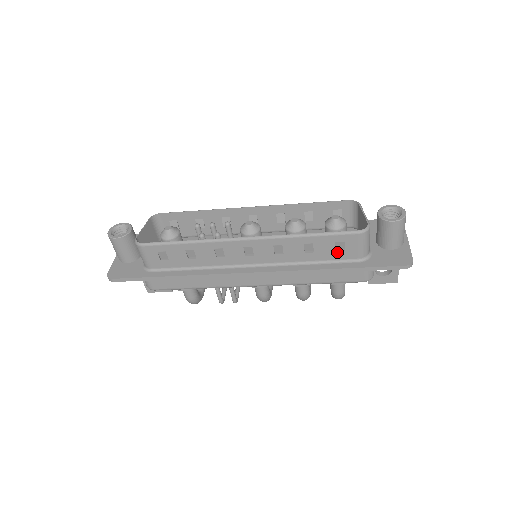
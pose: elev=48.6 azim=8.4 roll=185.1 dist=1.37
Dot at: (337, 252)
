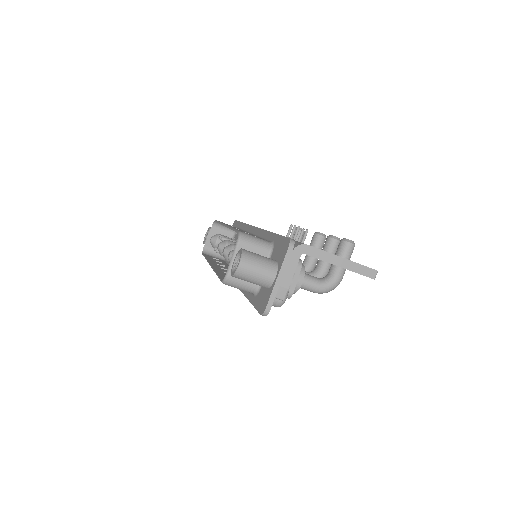
Dot at: occluded
